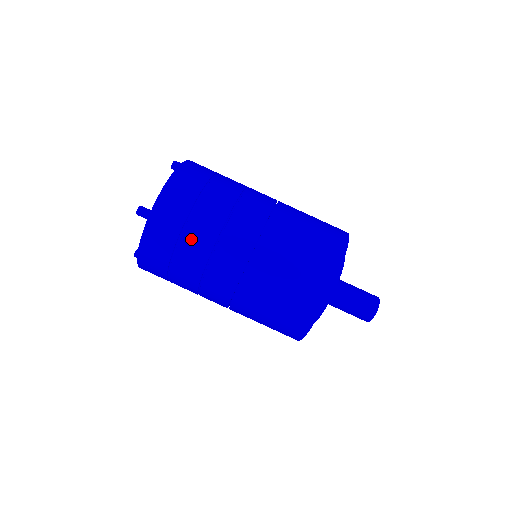
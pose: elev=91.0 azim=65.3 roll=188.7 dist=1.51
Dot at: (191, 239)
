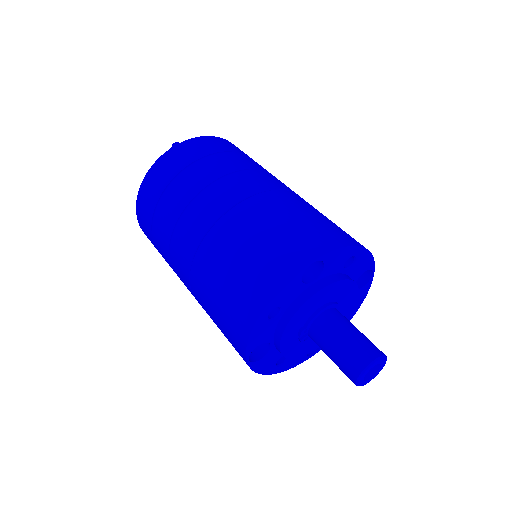
Dot at: (203, 167)
